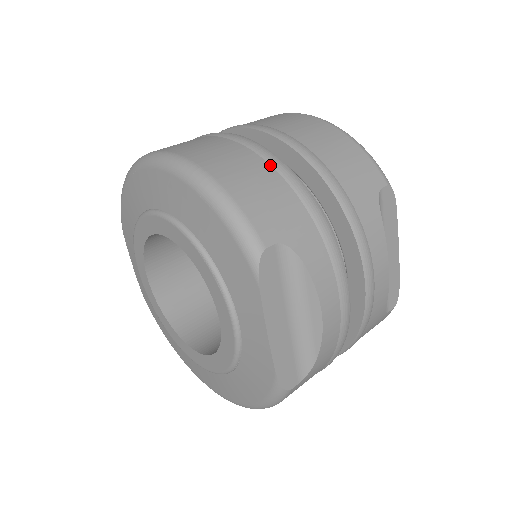
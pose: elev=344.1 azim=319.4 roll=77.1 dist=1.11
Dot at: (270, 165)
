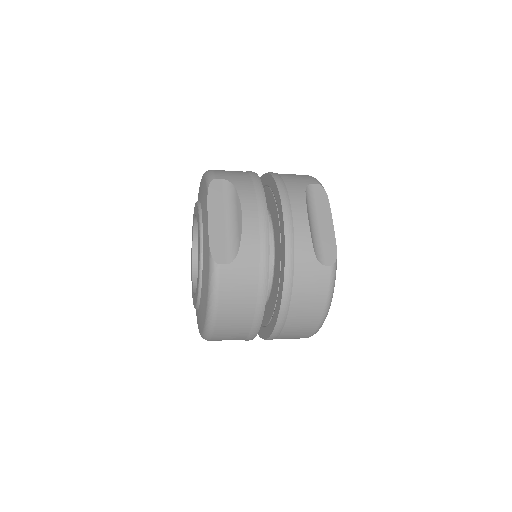
Dot at: occluded
